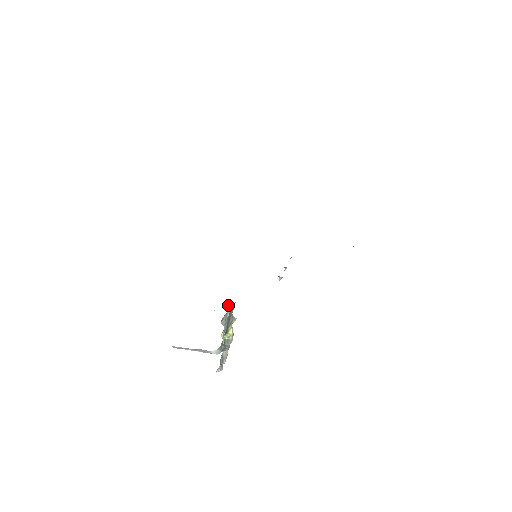
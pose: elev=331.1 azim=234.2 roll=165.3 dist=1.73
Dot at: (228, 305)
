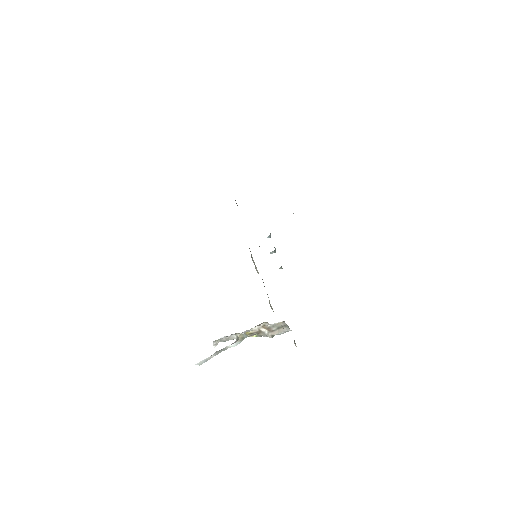
Dot at: (289, 330)
